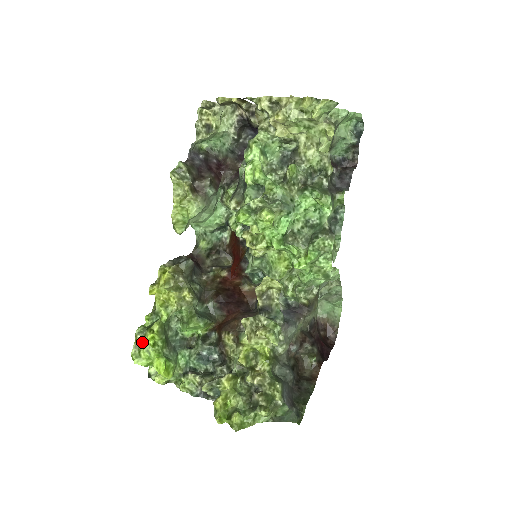
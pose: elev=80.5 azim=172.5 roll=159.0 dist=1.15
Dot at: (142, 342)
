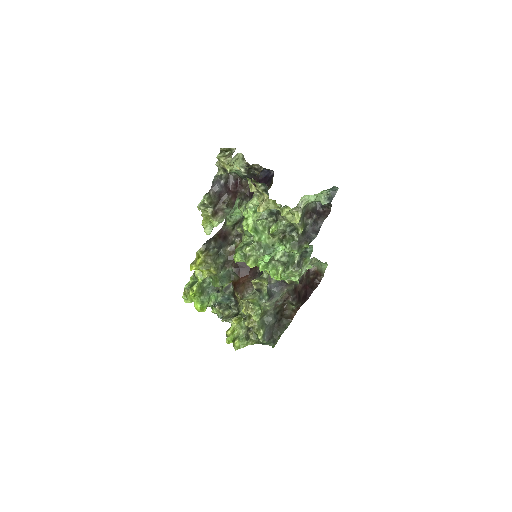
Dot at: (188, 293)
